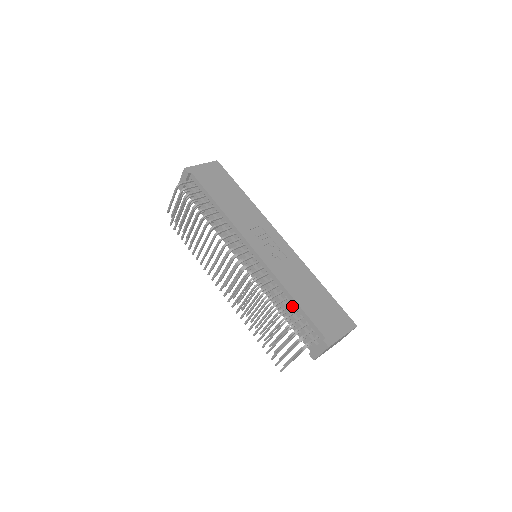
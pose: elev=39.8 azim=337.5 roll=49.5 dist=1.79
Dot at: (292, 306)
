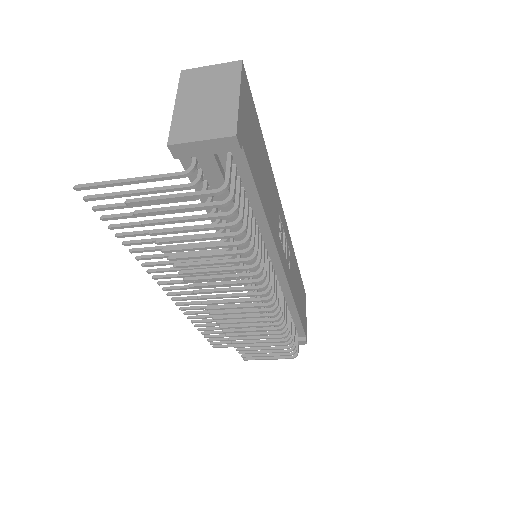
Dot at: occluded
